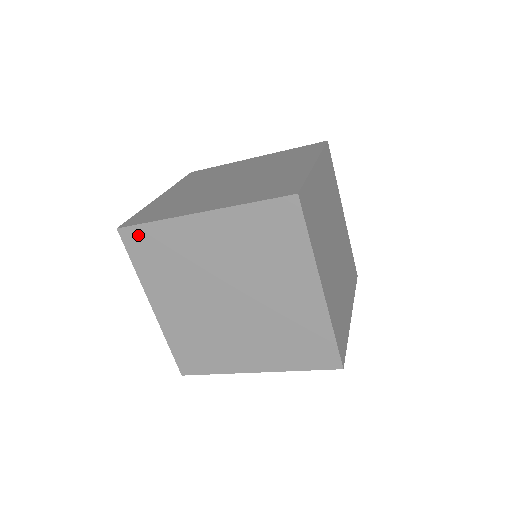
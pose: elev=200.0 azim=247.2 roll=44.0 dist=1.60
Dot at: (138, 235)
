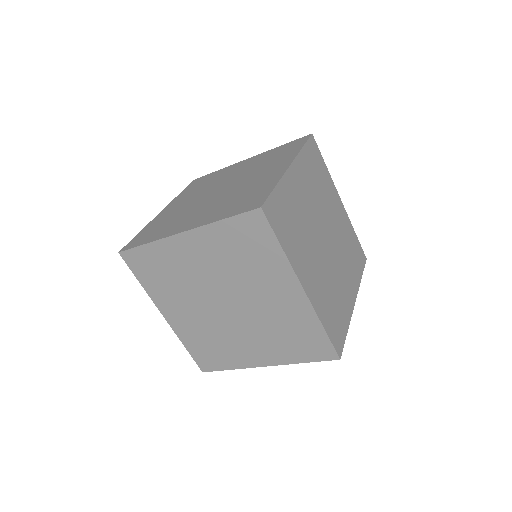
Dot at: (137, 256)
